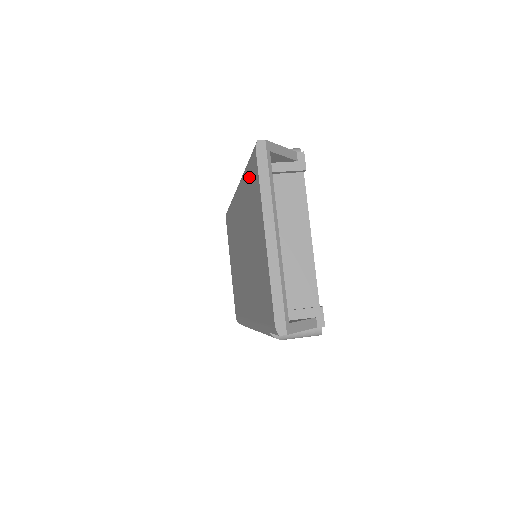
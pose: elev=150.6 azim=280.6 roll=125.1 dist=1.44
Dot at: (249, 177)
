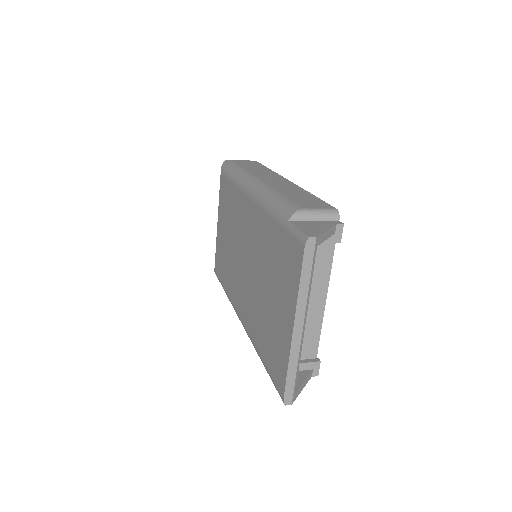
Dot at: (283, 240)
